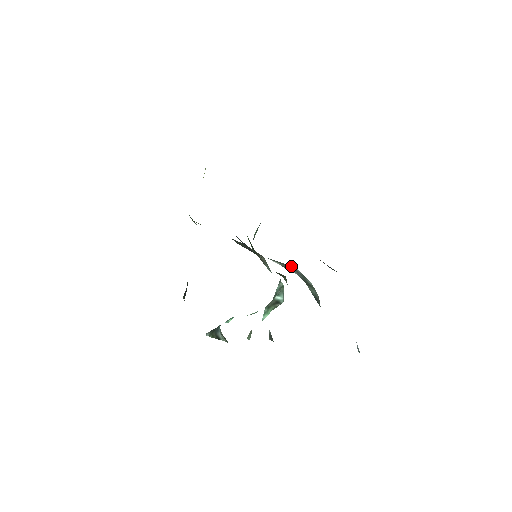
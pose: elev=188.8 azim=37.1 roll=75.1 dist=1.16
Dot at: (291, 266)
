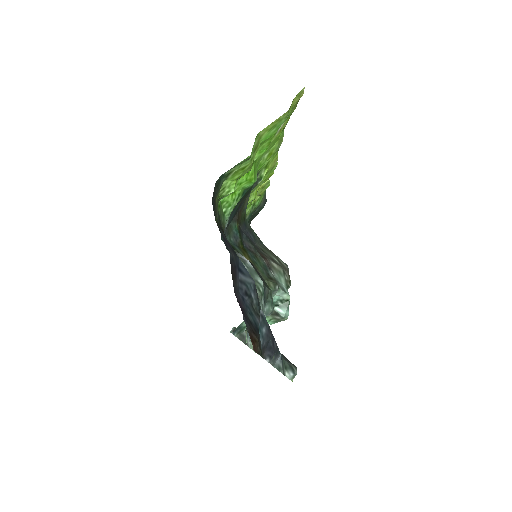
Dot at: (244, 257)
